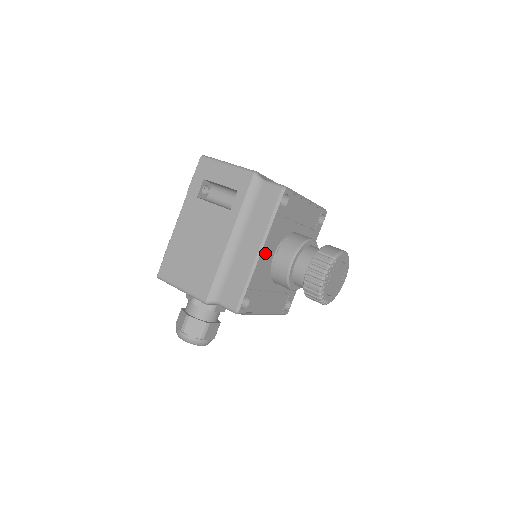
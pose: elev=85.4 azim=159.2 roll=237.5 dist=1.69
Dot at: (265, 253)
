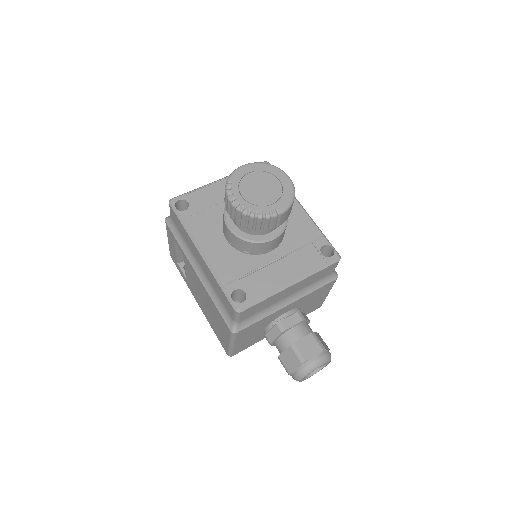
Dot at: (210, 249)
